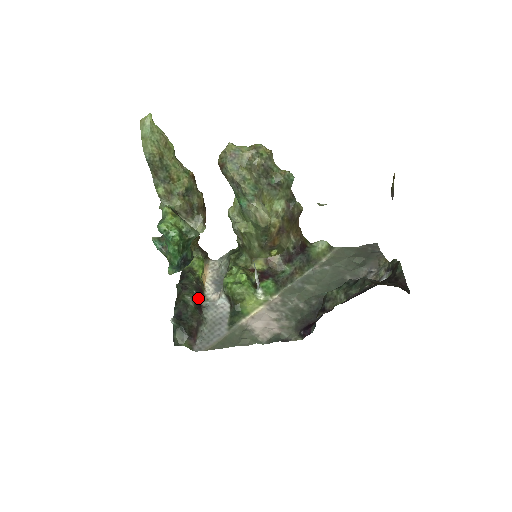
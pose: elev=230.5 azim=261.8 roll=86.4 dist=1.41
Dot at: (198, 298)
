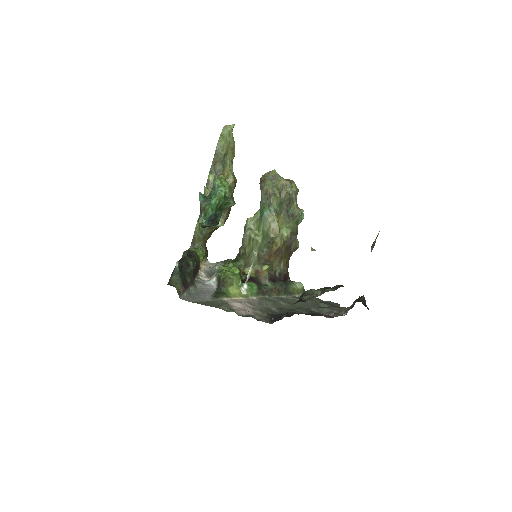
Dot at: (196, 269)
